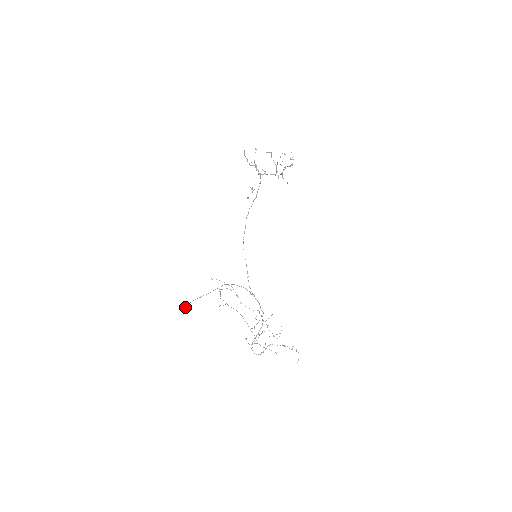
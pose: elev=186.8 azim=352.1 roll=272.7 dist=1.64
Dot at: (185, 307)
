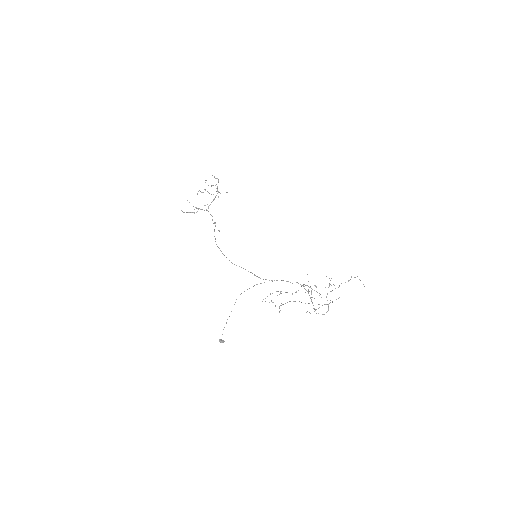
Dot at: (220, 340)
